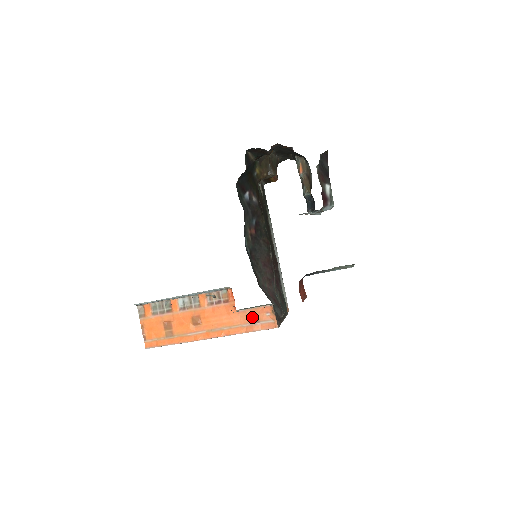
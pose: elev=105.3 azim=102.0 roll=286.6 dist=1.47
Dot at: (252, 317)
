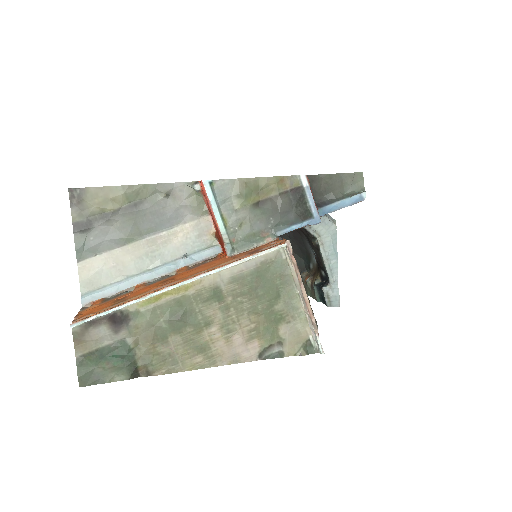
Dot at: (250, 252)
